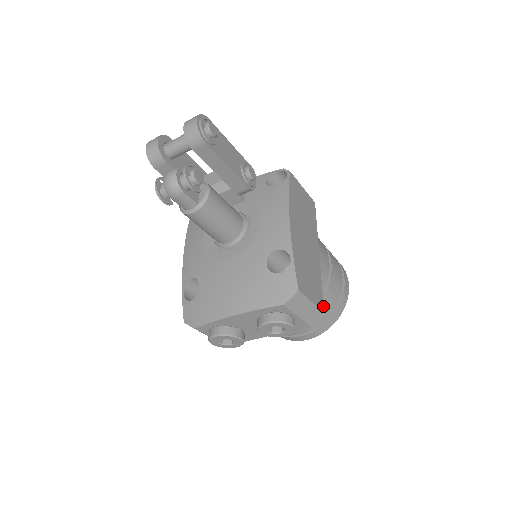
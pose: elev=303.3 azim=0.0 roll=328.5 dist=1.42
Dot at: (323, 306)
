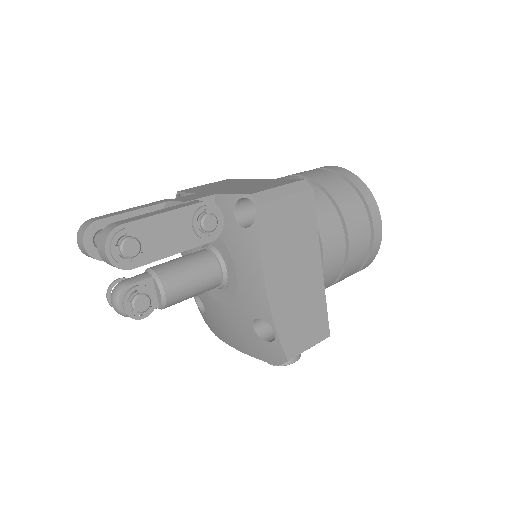
Dot at: (328, 330)
